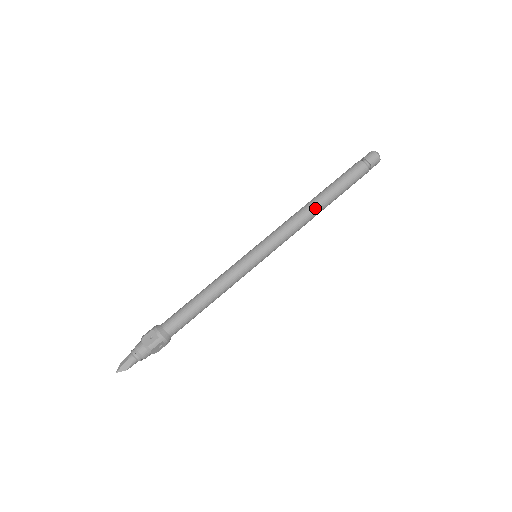
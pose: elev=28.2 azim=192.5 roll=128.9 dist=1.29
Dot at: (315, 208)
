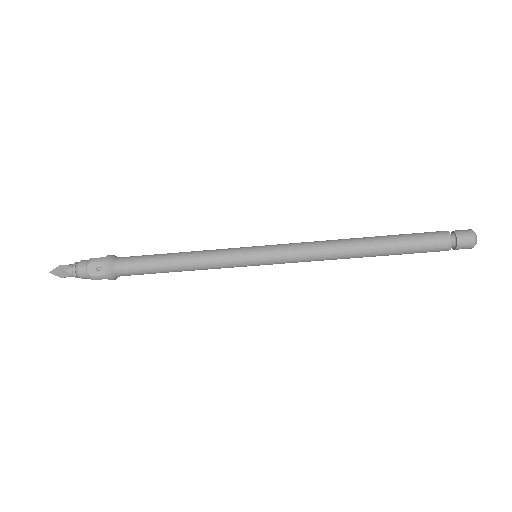
Dot at: (354, 254)
